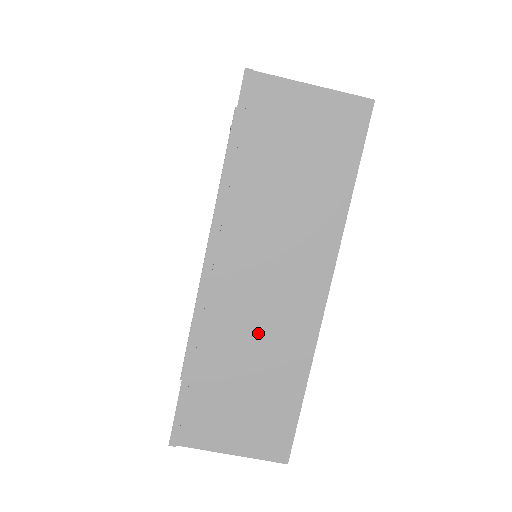
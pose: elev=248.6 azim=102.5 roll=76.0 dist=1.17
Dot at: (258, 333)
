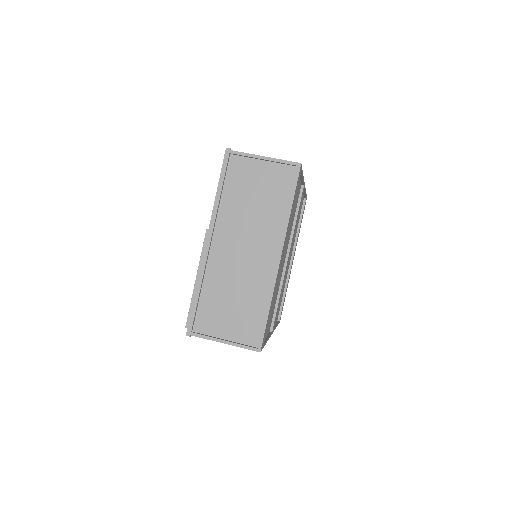
Dot at: occluded
